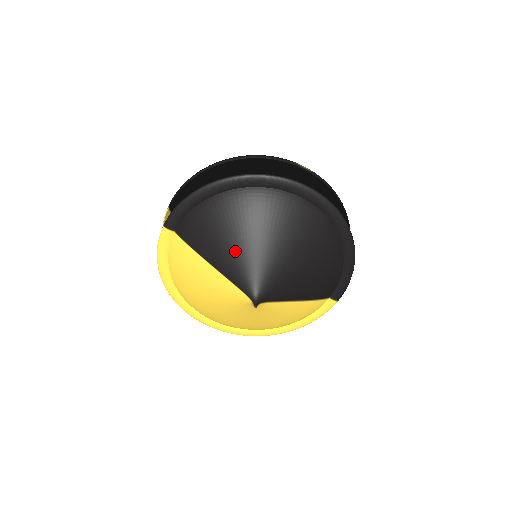
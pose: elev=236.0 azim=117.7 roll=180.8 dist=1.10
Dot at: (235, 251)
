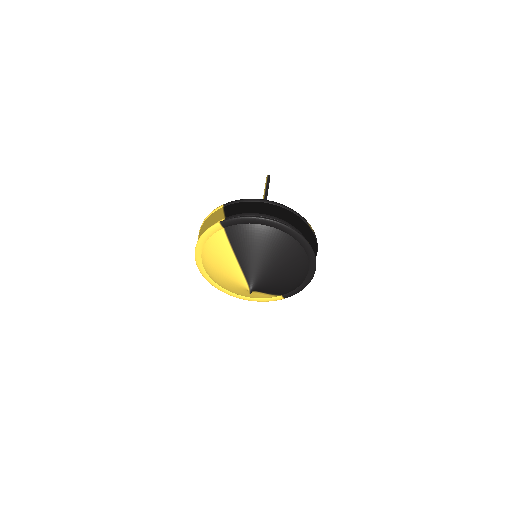
Dot at: (255, 259)
